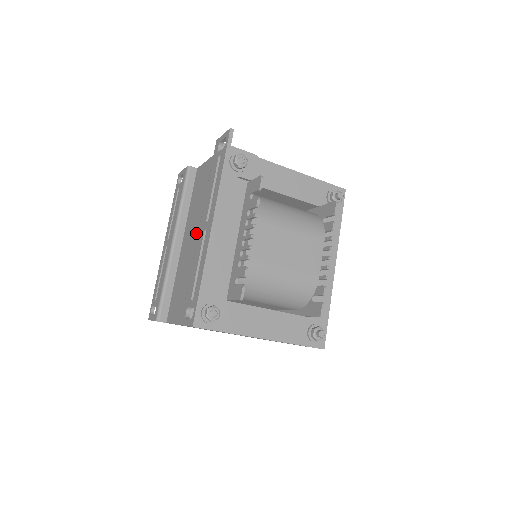
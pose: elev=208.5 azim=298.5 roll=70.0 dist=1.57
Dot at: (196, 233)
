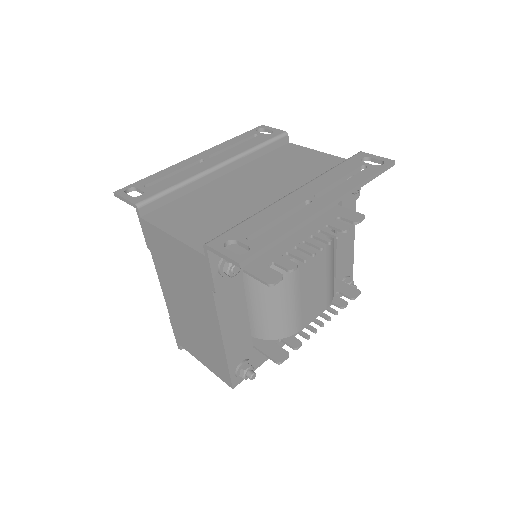
Dot at: (262, 187)
